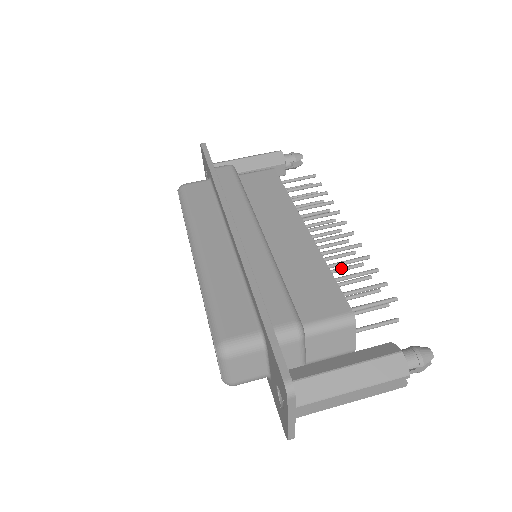
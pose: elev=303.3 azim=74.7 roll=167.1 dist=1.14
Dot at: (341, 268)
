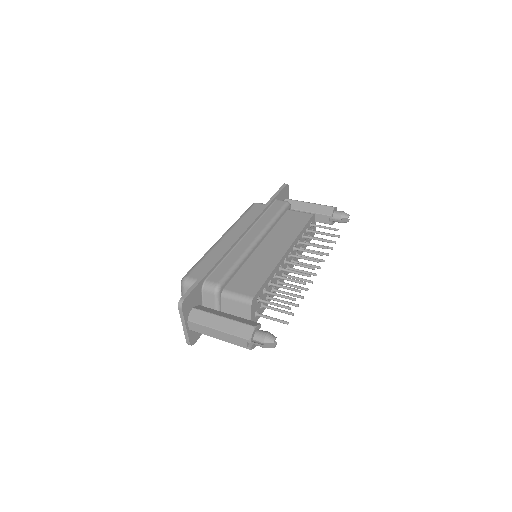
Dot at: (293, 285)
